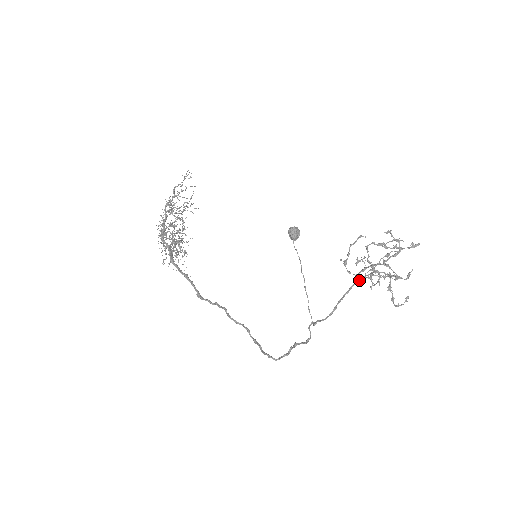
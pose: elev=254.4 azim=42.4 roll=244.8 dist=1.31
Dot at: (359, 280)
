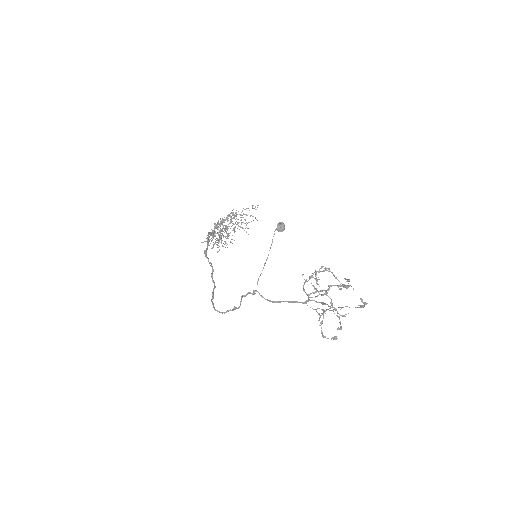
Dot at: (308, 300)
